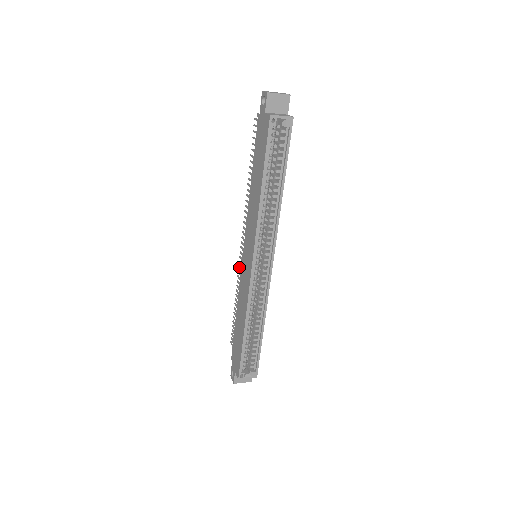
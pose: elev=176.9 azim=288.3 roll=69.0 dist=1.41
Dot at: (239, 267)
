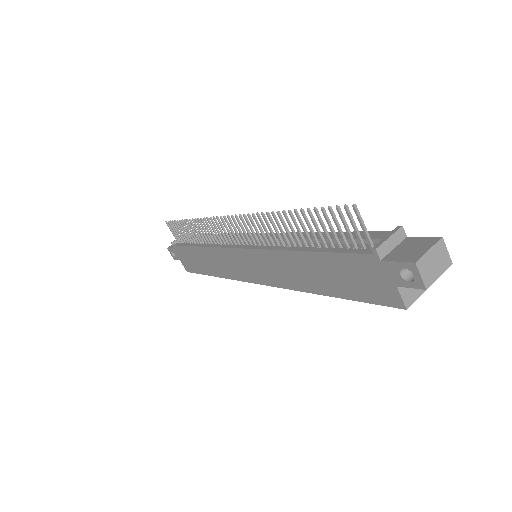
Dot at: (212, 223)
